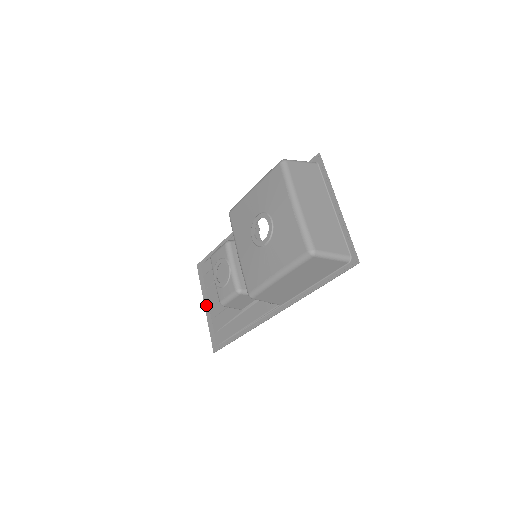
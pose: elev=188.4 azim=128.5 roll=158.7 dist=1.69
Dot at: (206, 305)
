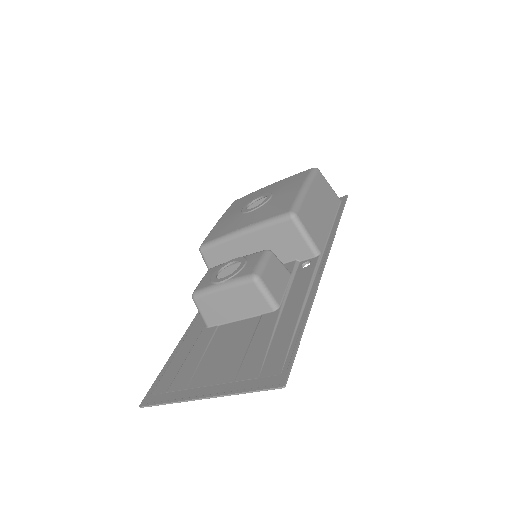
Dot at: (204, 392)
